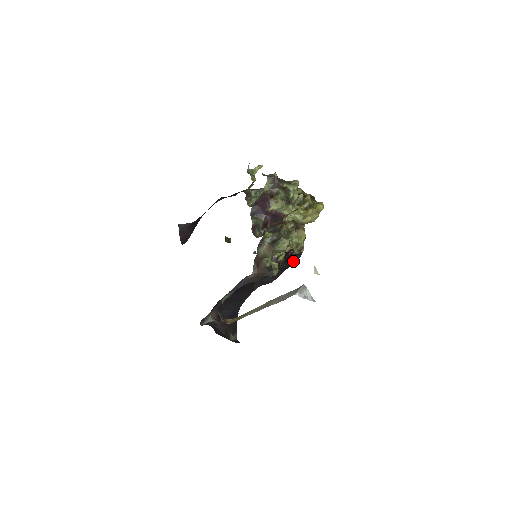
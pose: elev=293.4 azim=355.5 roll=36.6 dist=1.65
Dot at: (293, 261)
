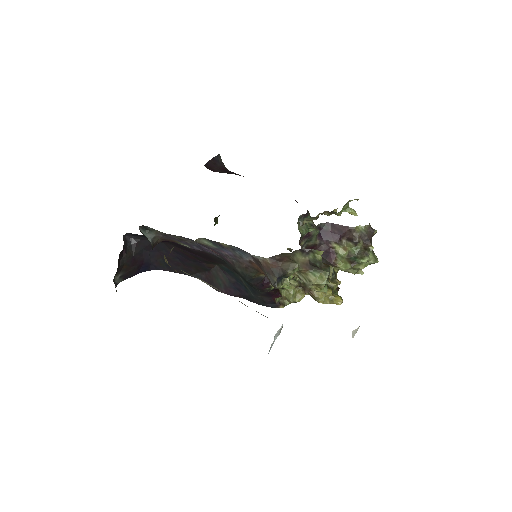
Dot at: (264, 302)
